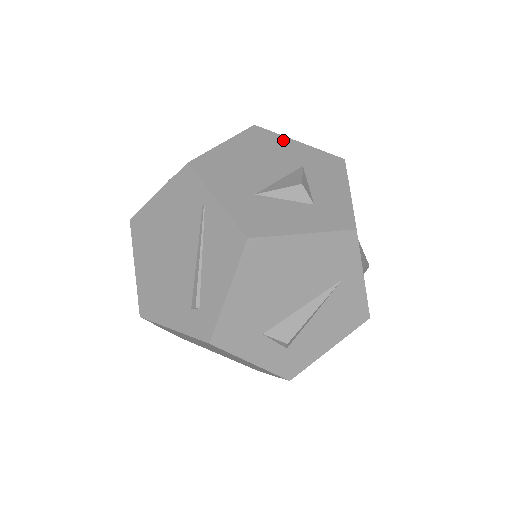
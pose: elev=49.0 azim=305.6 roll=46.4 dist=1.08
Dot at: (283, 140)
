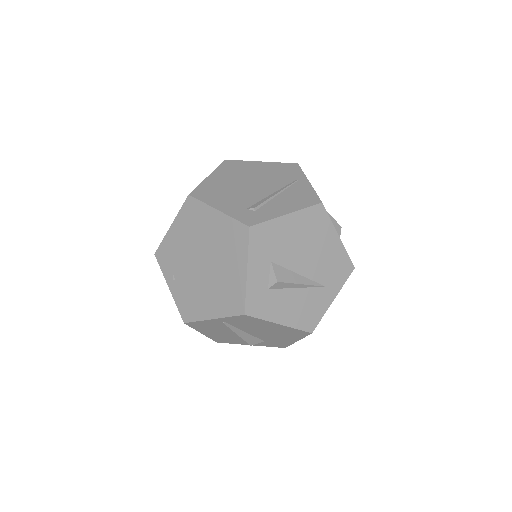
Dot at: occluded
